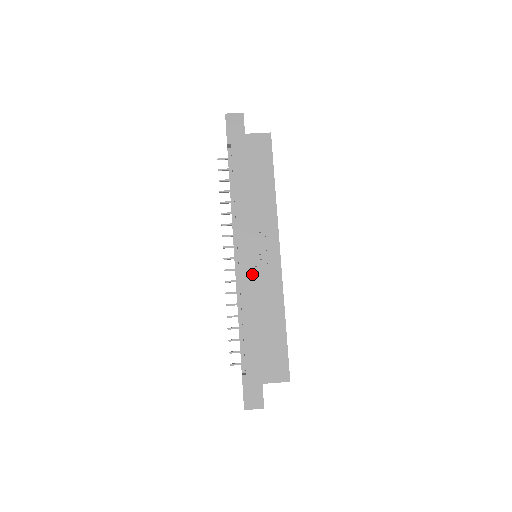
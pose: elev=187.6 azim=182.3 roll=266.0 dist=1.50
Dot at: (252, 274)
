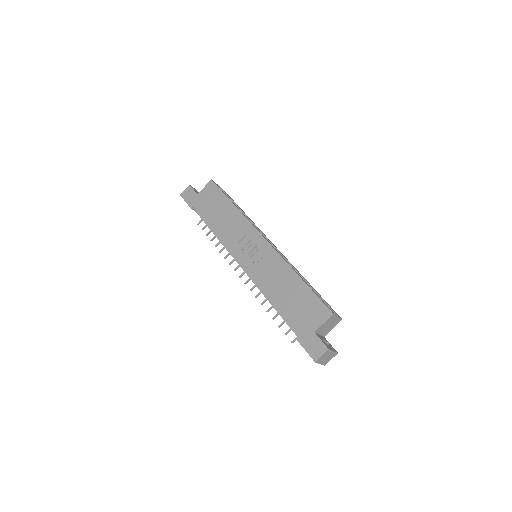
Dot at: (256, 266)
